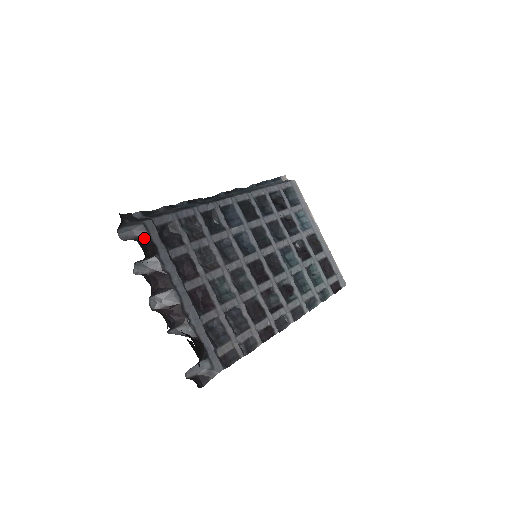
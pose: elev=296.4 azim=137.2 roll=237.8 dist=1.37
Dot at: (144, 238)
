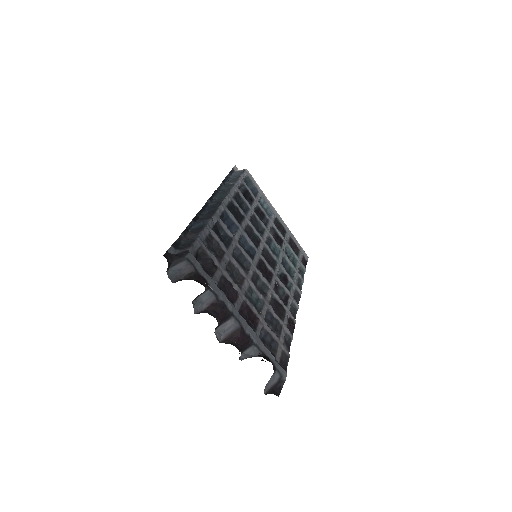
Dot at: (193, 274)
